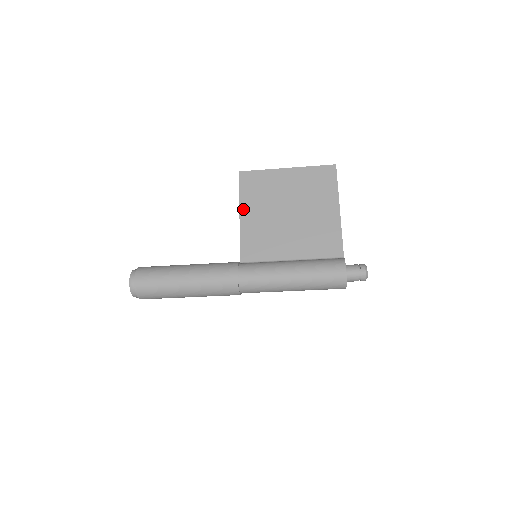
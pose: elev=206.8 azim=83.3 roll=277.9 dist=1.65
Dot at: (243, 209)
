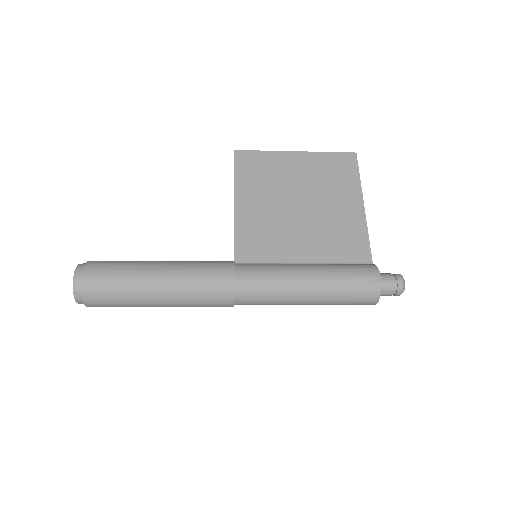
Dot at: (239, 195)
